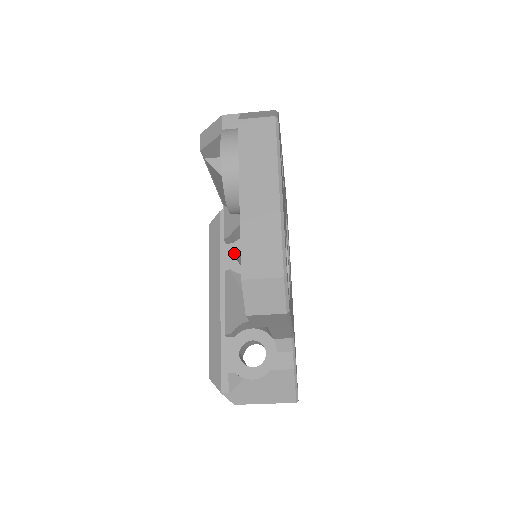
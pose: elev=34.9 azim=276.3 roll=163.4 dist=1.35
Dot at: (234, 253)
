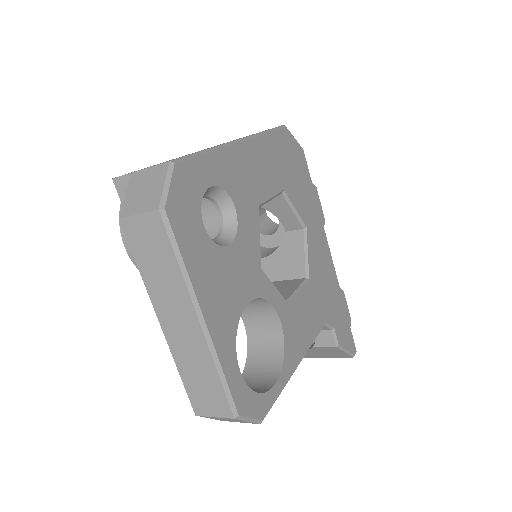
Dot at: occluded
